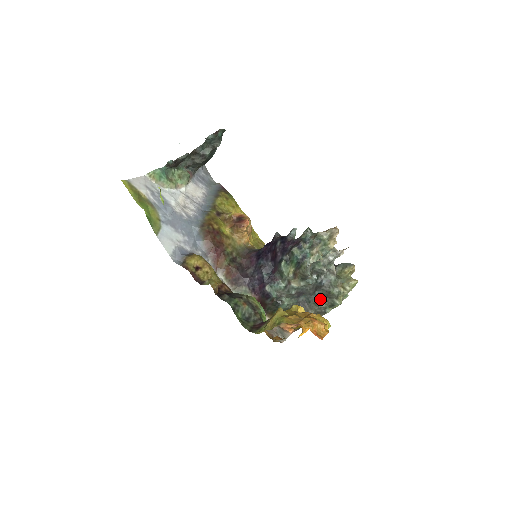
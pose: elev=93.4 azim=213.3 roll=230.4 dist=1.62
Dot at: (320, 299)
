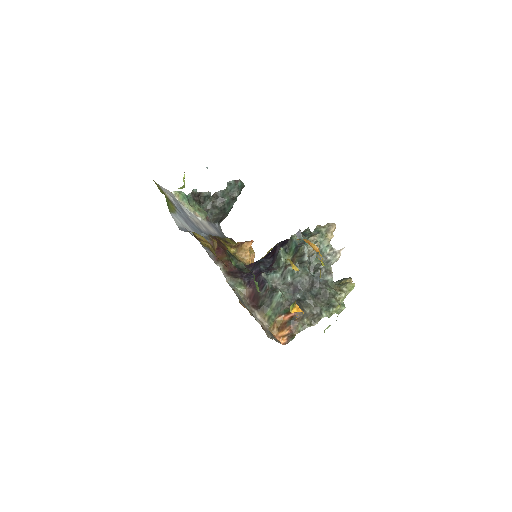
Dot at: (316, 300)
